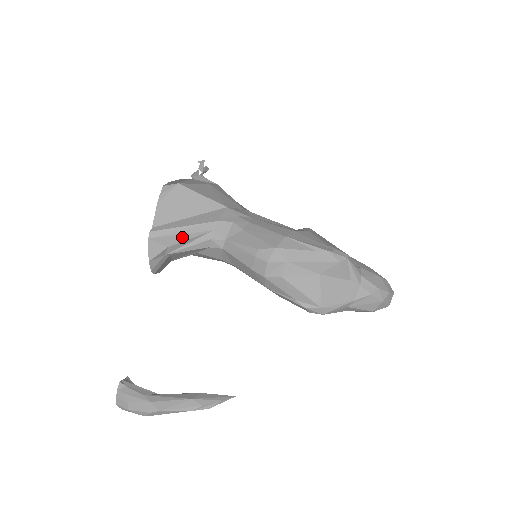
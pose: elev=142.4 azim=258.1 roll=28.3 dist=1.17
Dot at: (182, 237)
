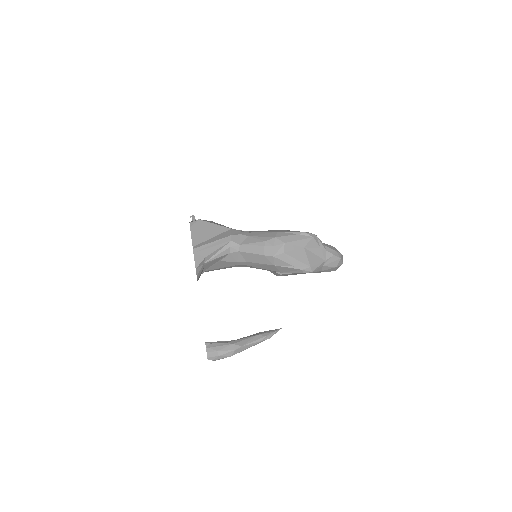
Dot at: (213, 249)
